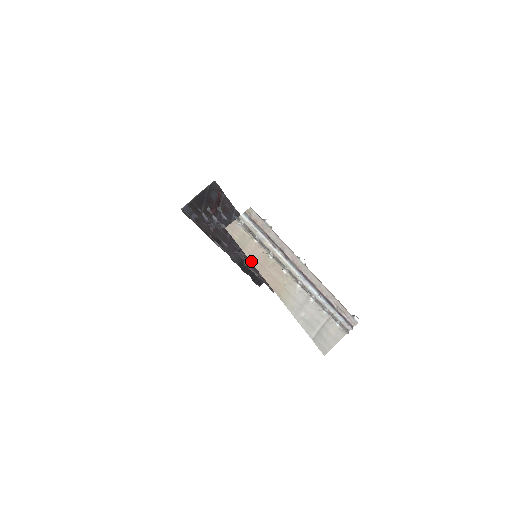
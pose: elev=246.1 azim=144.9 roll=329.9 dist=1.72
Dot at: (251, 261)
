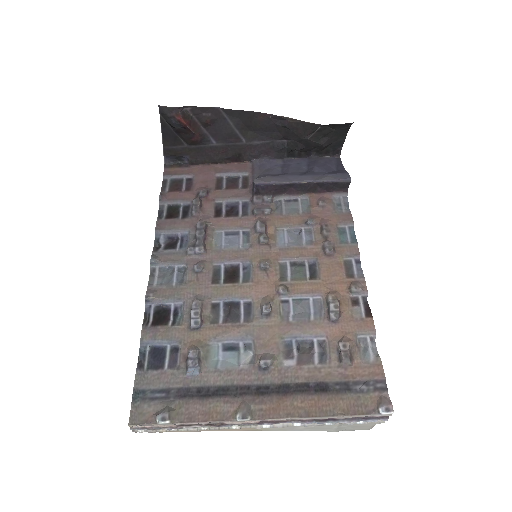
Dot at: (192, 431)
